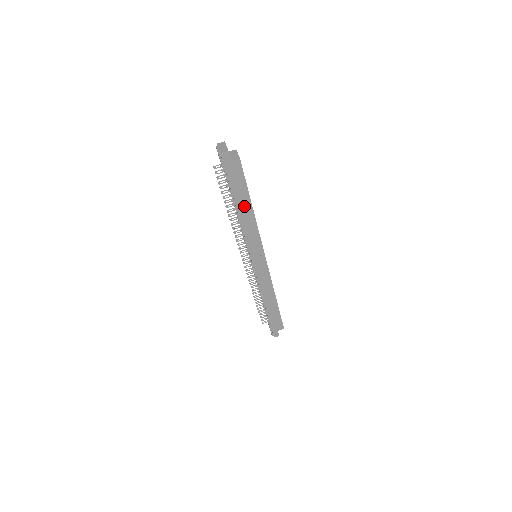
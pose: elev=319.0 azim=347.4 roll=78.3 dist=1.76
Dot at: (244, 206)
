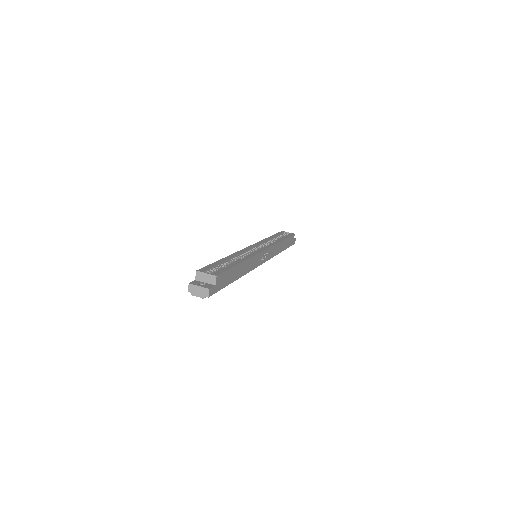
Dot at: (238, 272)
